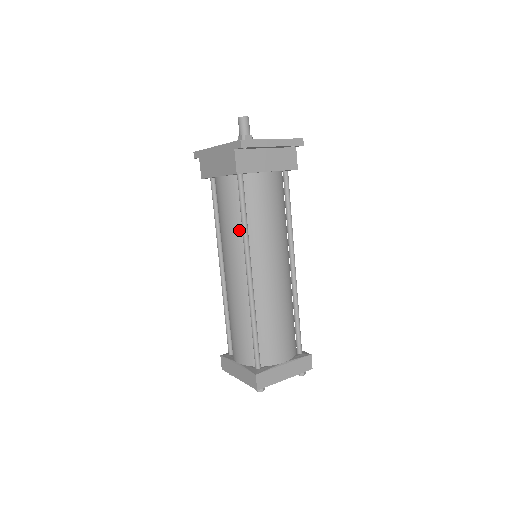
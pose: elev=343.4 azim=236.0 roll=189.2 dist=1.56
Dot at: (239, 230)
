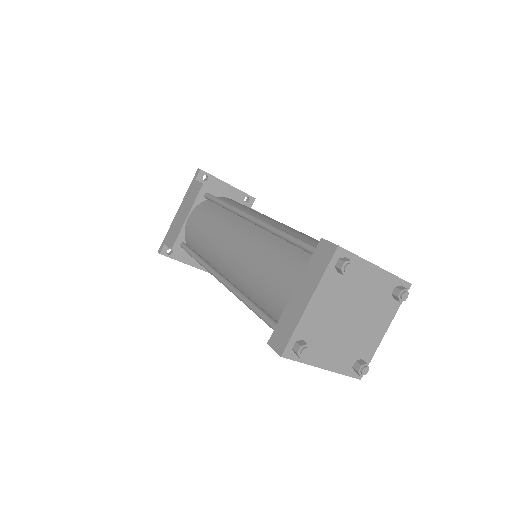
Dot at: (223, 214)
